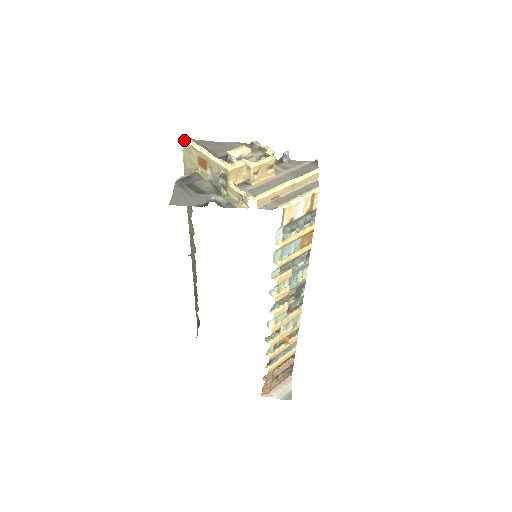
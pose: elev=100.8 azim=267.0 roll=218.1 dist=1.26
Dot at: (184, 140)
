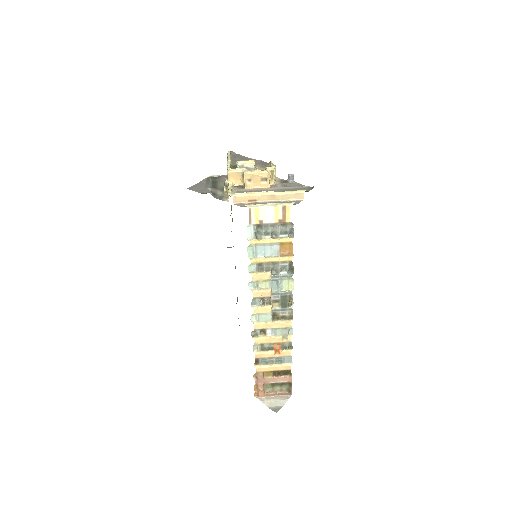
Dot at: (228, 152)
